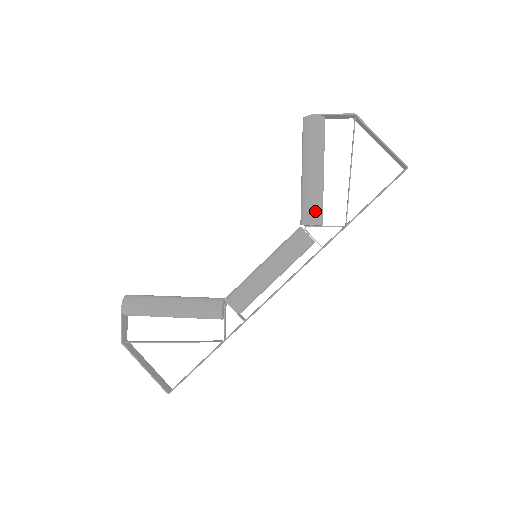
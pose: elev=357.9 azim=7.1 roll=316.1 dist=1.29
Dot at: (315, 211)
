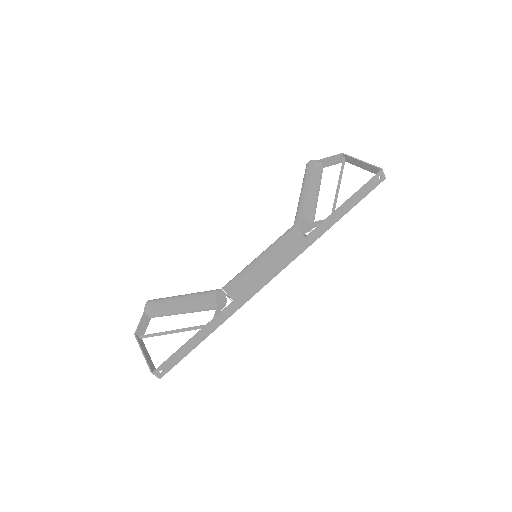
Dot at: (304, 211)
